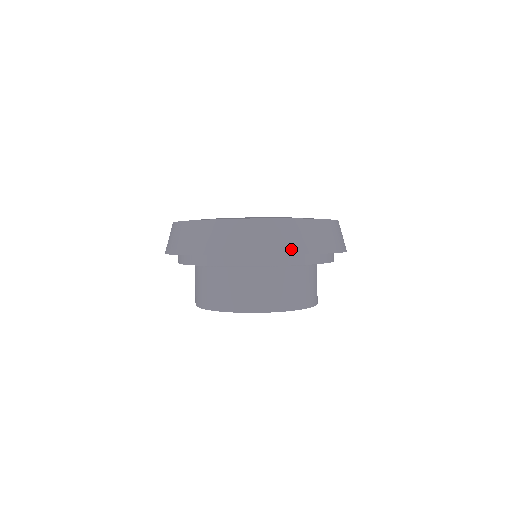
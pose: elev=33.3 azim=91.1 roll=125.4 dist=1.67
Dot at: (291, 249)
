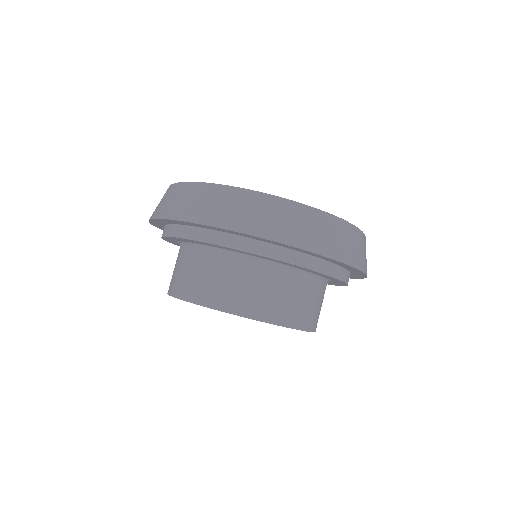
Dot at: (316, 247)
